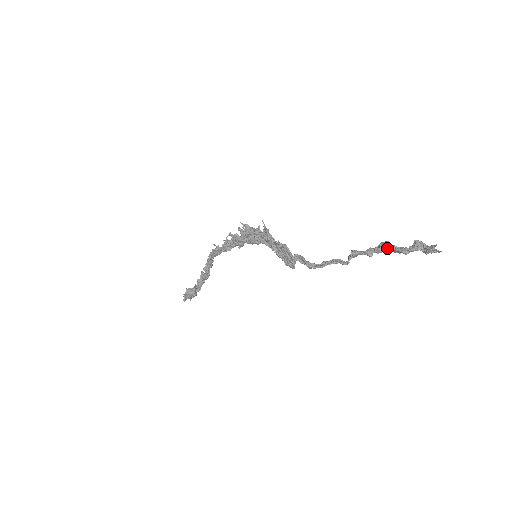
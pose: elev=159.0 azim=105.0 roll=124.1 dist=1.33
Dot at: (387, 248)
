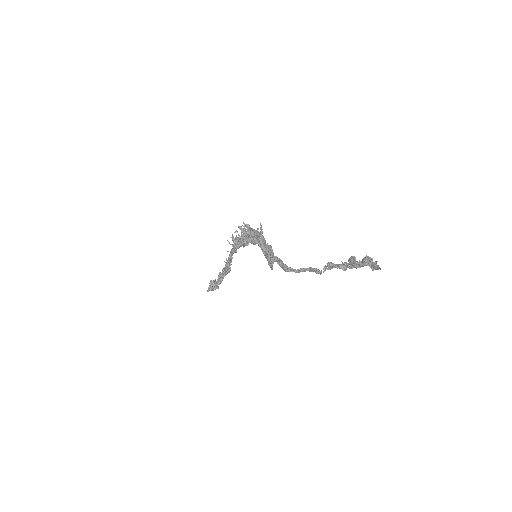
Dot at: occluded
